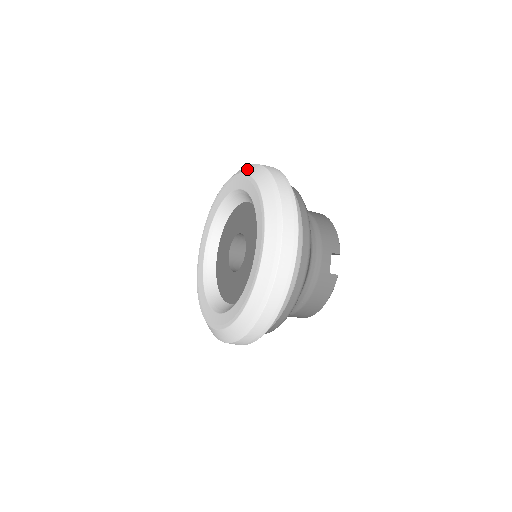
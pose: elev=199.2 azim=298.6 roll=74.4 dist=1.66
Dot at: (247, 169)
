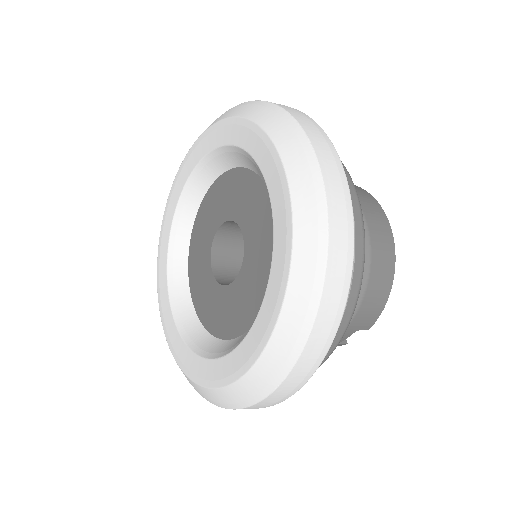
Dot at: (301, 183)
